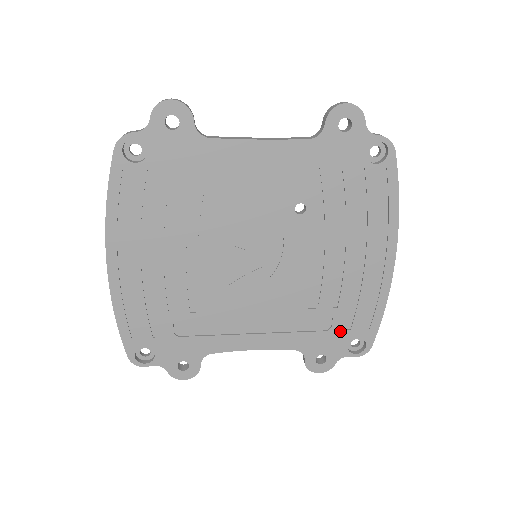
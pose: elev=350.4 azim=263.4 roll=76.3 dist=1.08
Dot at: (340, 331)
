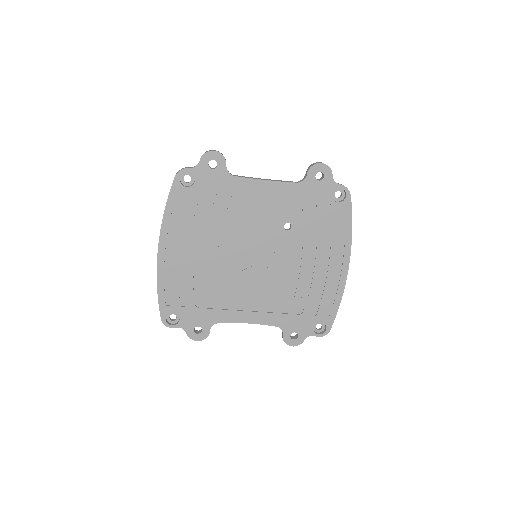
Dot at: (309, 316)
